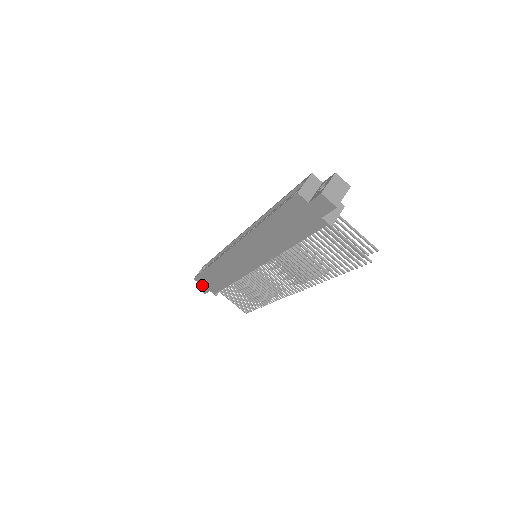
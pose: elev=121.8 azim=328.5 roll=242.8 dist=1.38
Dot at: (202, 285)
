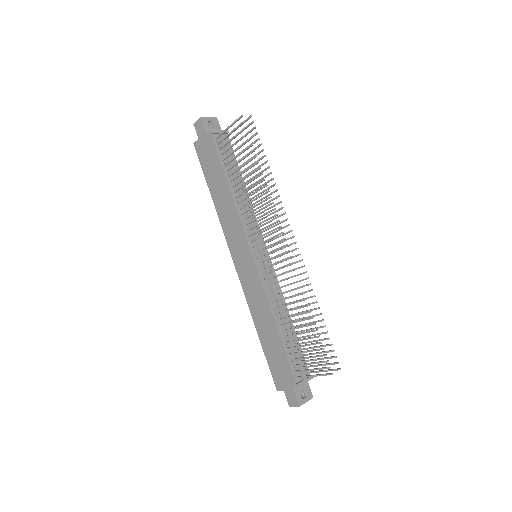
Dot at: (285, 389)
